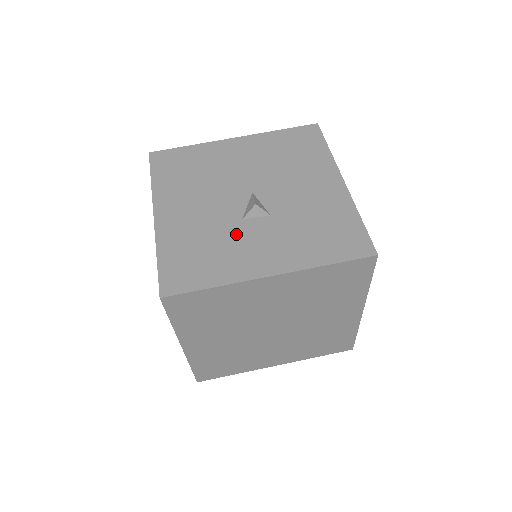
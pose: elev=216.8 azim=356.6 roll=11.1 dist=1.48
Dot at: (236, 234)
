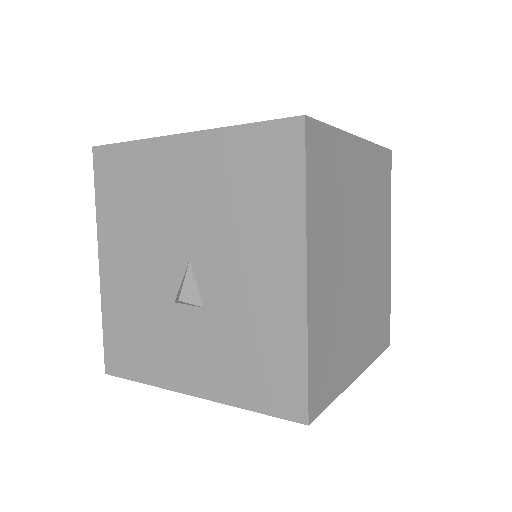
Dot at: (167, 323)
